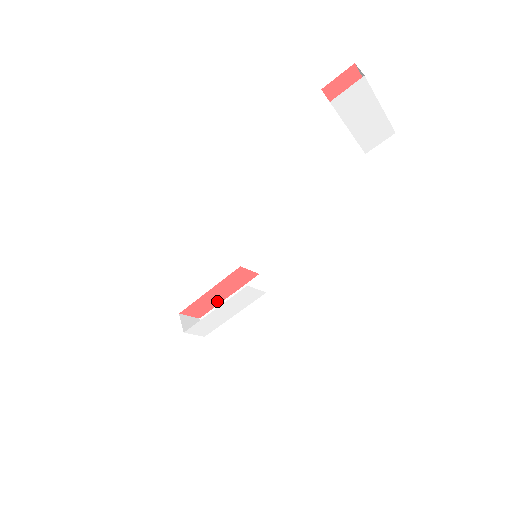
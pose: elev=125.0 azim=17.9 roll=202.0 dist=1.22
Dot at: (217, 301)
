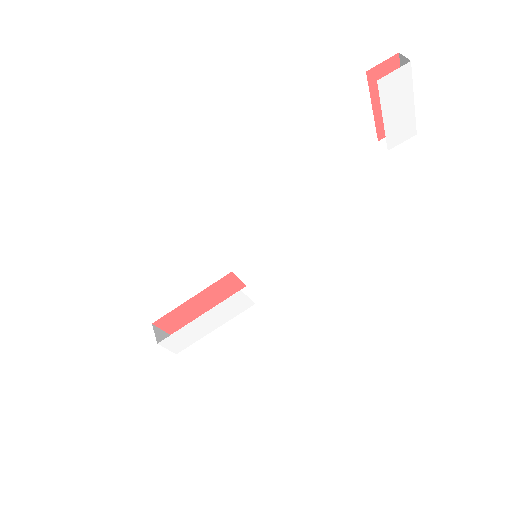
Dot at: (195, 314)
